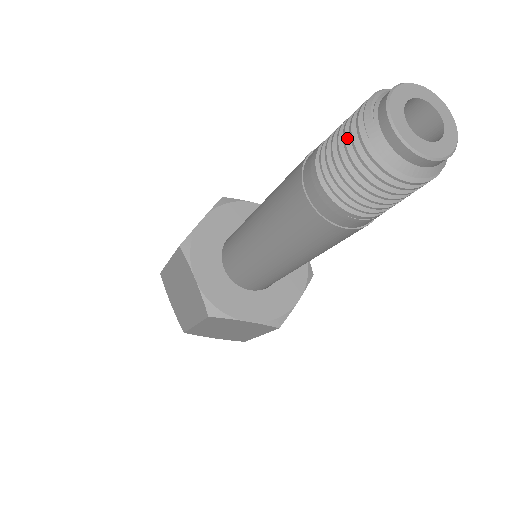
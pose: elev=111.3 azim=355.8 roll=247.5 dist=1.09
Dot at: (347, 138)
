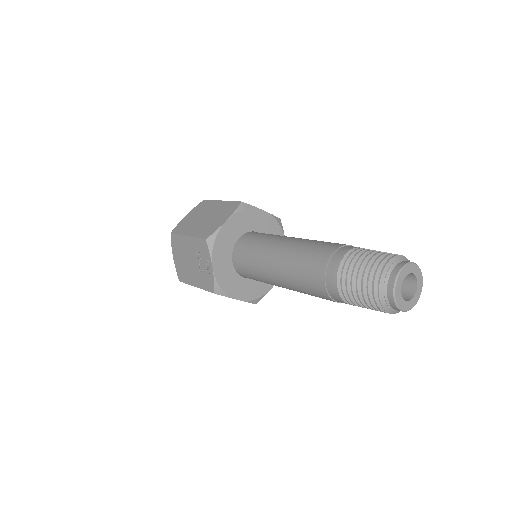
Dot at: (369, 304)
